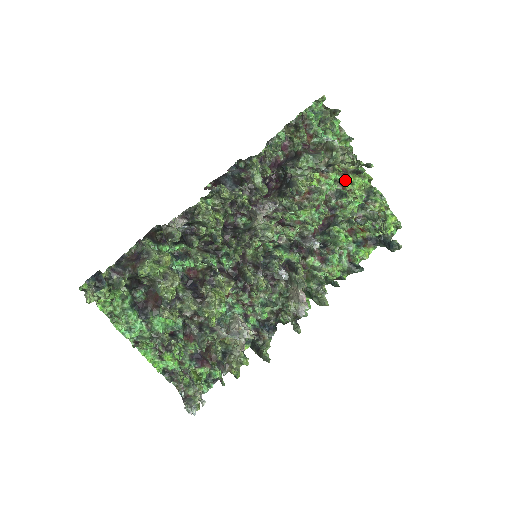
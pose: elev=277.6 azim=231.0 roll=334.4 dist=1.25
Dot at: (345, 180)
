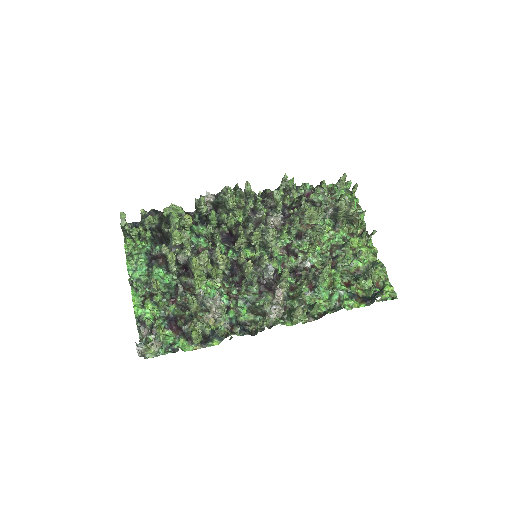
Dot at: (351, 237)
